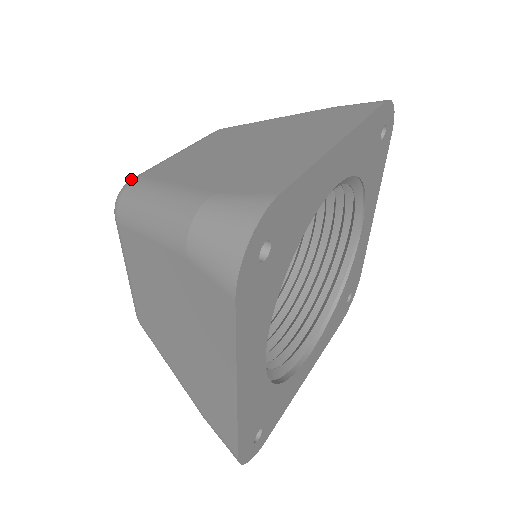
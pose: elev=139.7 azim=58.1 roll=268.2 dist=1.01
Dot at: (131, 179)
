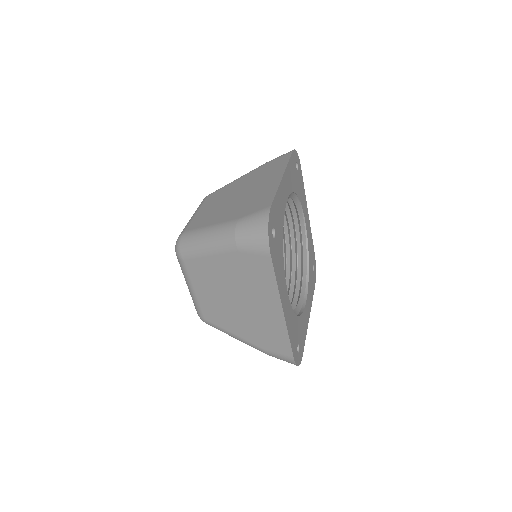
Dot at: (180, 235)
